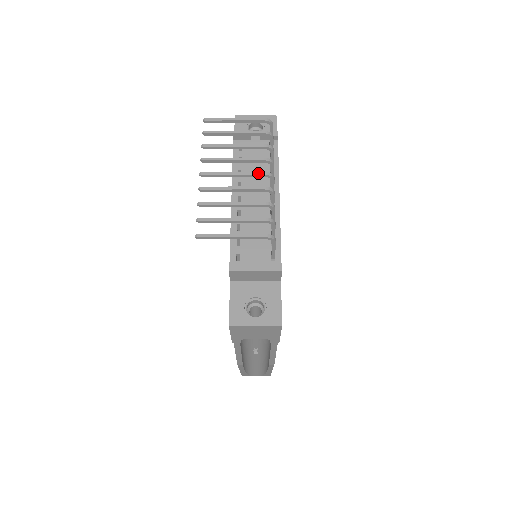
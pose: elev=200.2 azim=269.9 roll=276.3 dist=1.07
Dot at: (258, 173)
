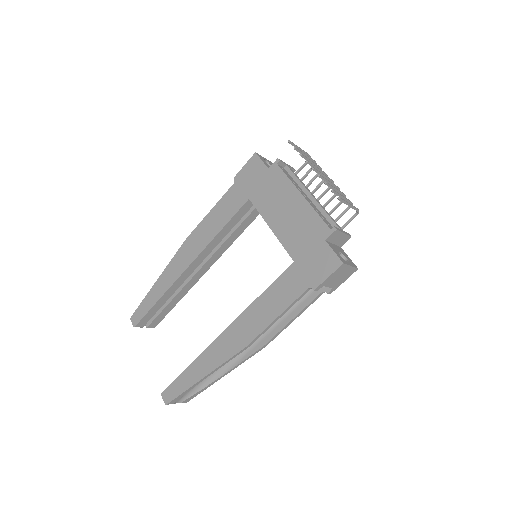
Dot at: (331, 179)
